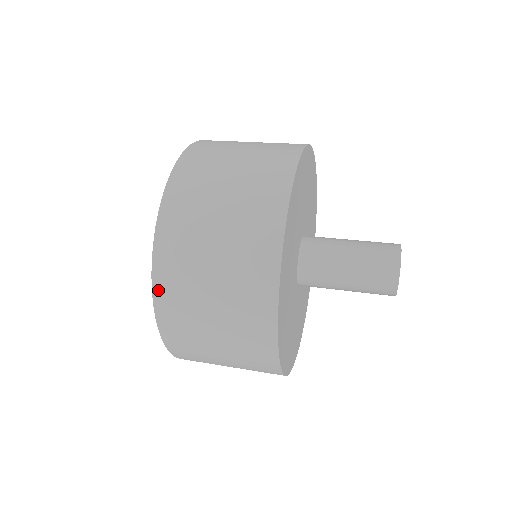
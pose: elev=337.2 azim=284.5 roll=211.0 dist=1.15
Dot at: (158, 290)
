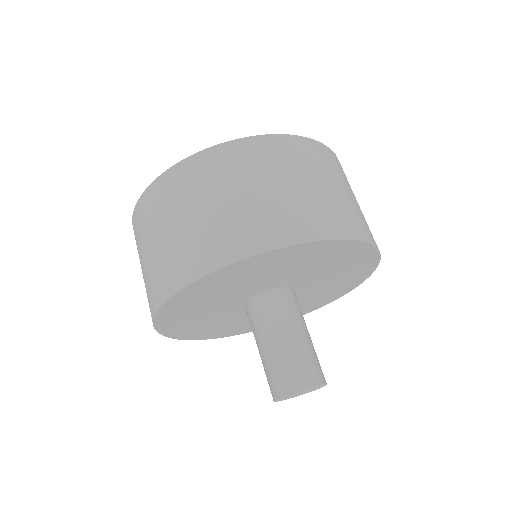
Dot at: occluded
